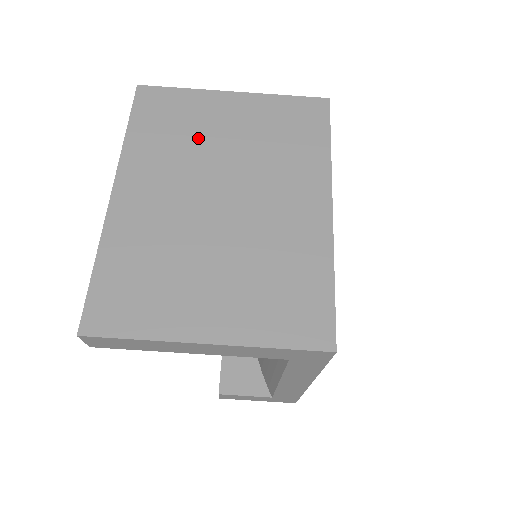
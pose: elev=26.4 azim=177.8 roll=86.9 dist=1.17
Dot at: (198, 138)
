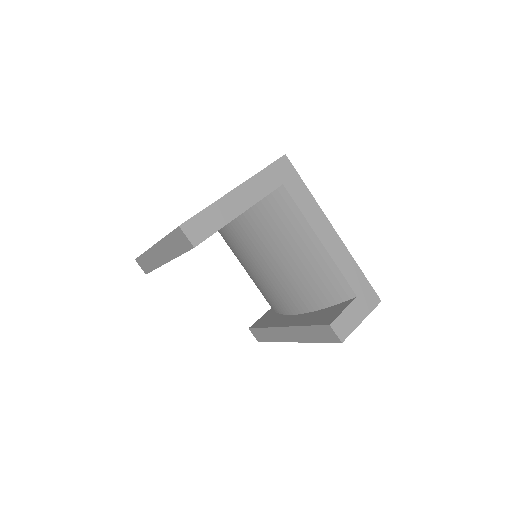
Dot at: occluded
